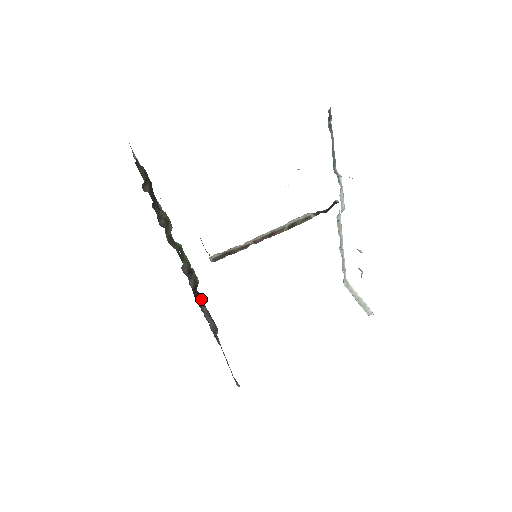
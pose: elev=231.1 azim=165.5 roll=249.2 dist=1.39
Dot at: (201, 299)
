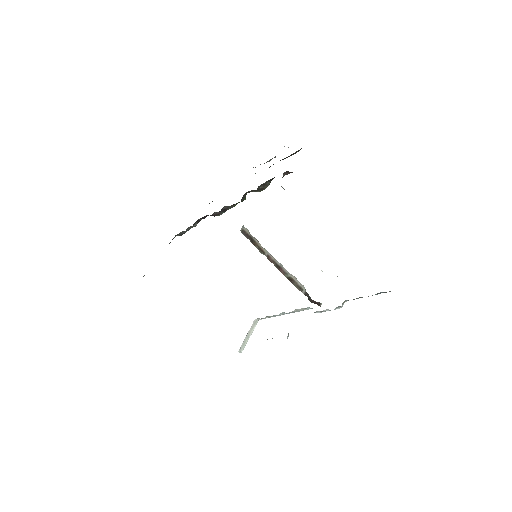
Dot at: occluded
